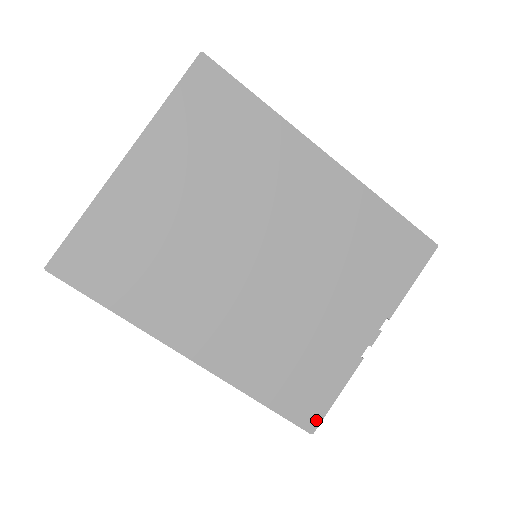
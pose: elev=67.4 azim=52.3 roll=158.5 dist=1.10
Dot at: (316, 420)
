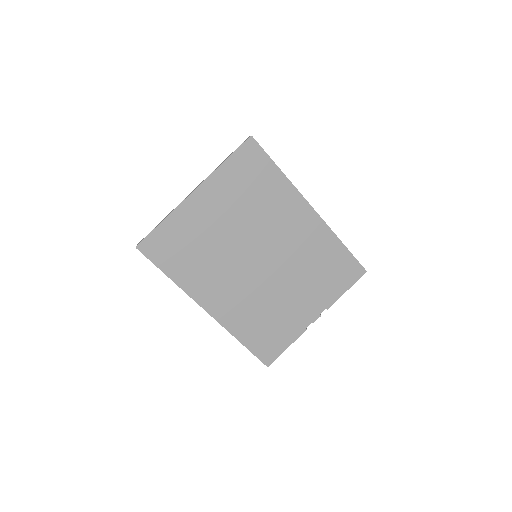
Dot at: (272, 359)
